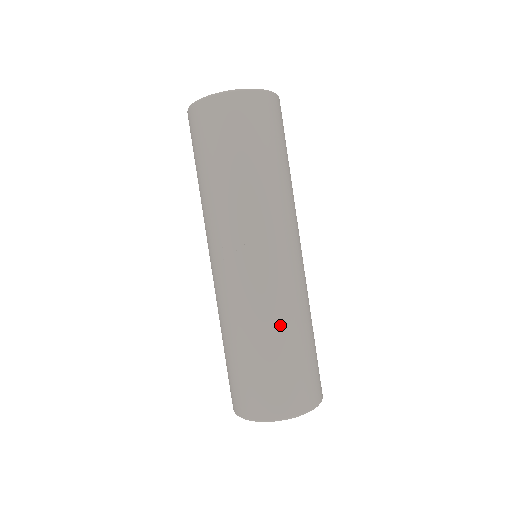
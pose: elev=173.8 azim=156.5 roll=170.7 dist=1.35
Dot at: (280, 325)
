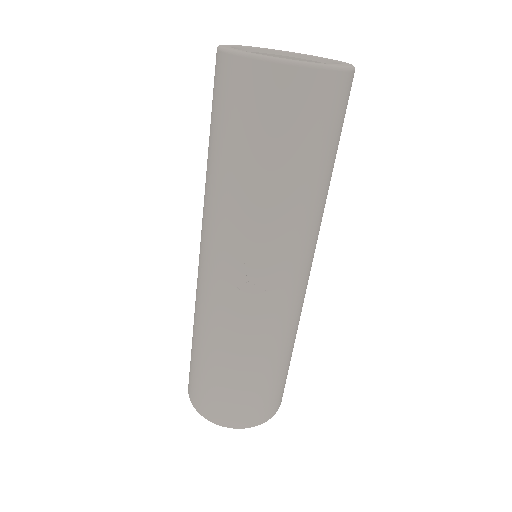
Dot at: (277, 350)
